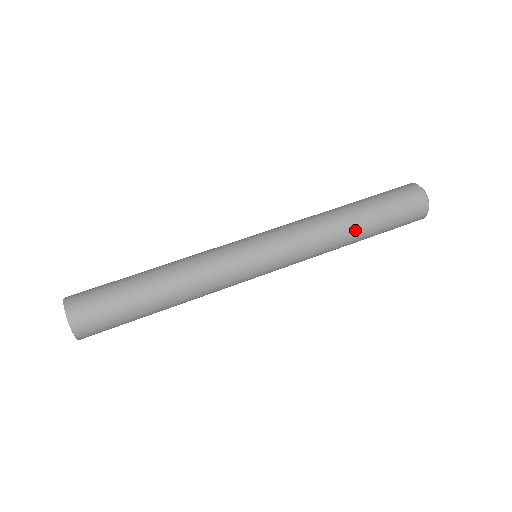
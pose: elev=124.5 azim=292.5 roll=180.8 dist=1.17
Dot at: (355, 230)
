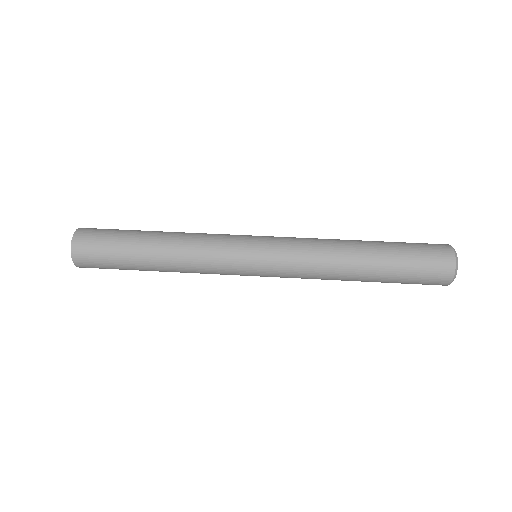
Dot at: (361, 250)
